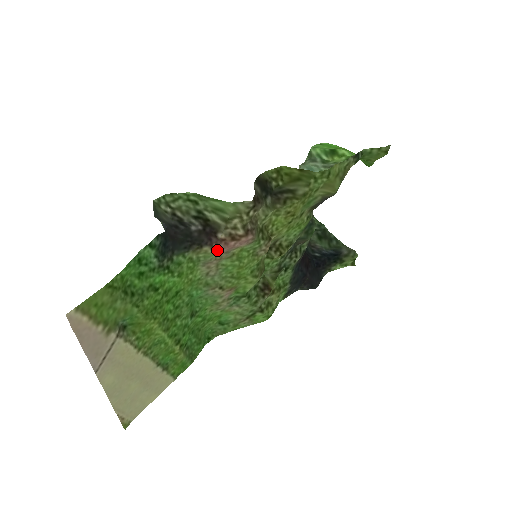
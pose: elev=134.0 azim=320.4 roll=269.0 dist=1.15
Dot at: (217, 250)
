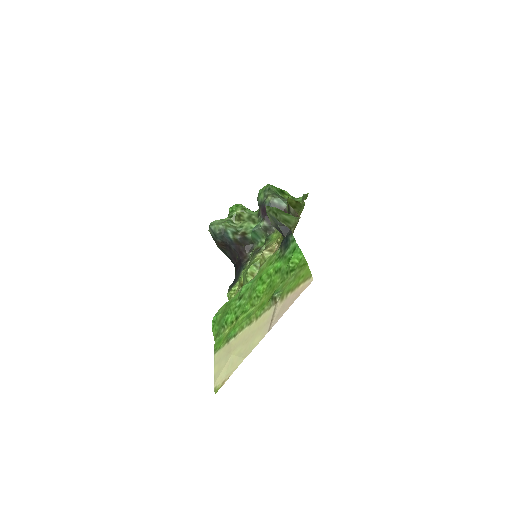
Dot at: occluded
